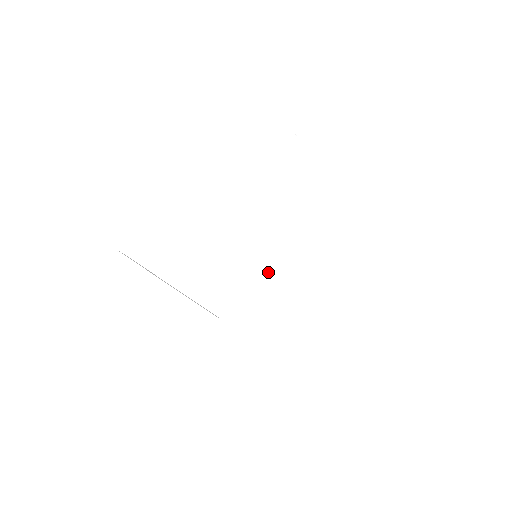
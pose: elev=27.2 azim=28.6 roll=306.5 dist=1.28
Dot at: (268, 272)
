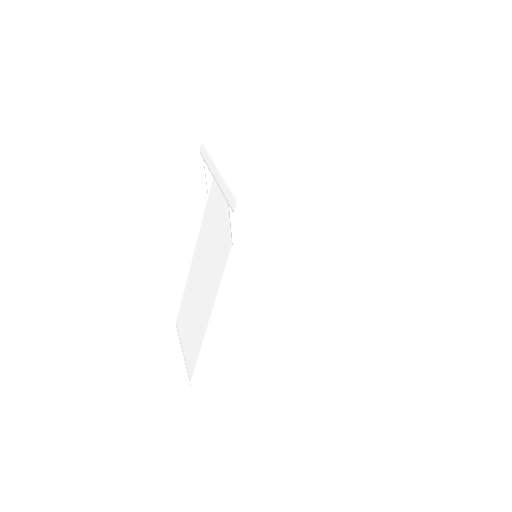
Dot at: (270, 251)
